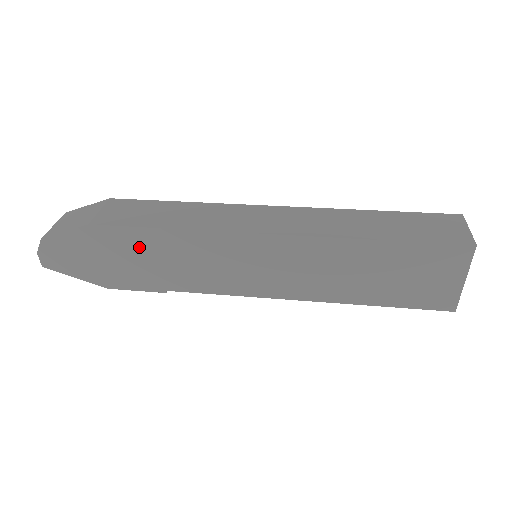
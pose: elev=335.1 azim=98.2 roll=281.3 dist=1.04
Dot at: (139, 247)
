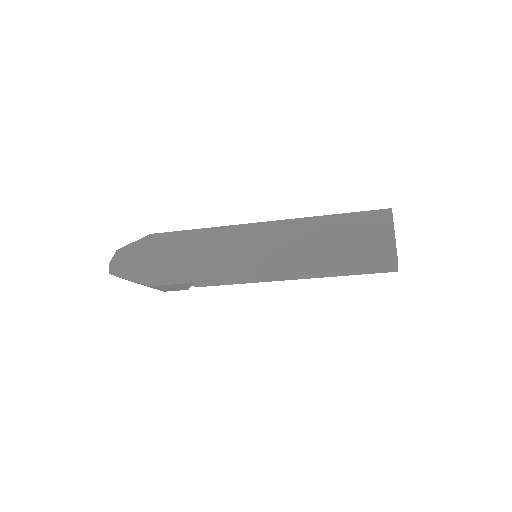
Dot at: (179, 246)
